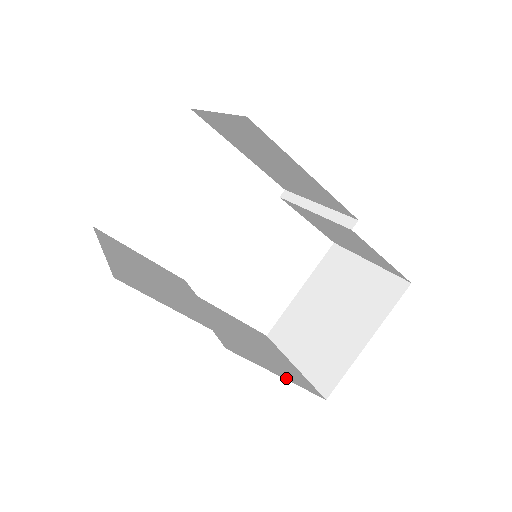
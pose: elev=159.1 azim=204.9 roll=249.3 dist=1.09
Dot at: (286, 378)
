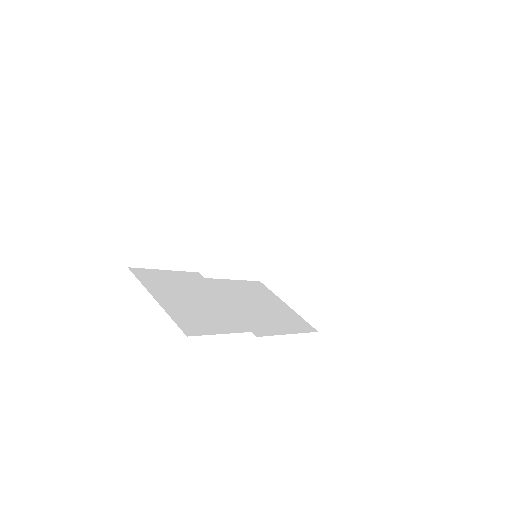
Dot at: (293, 332)
